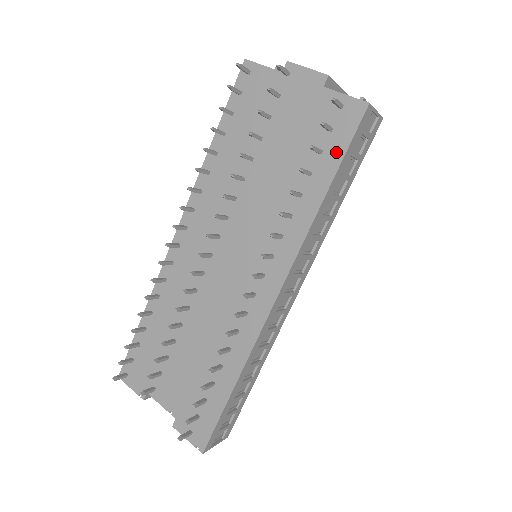
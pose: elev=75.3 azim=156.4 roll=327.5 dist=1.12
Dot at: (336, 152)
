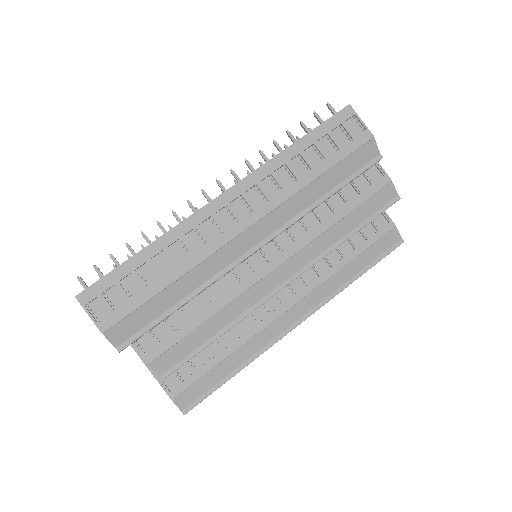
Dot at: (317, 128)
